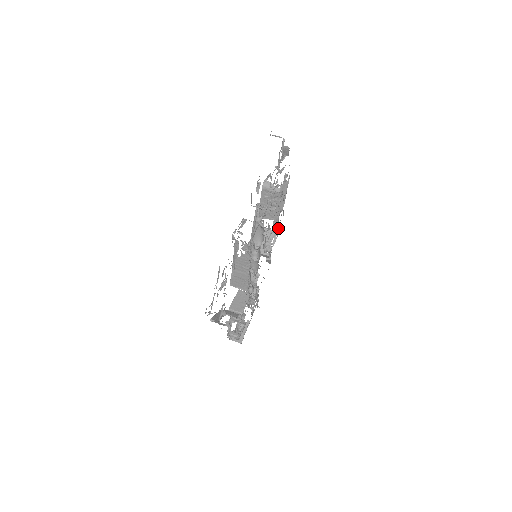
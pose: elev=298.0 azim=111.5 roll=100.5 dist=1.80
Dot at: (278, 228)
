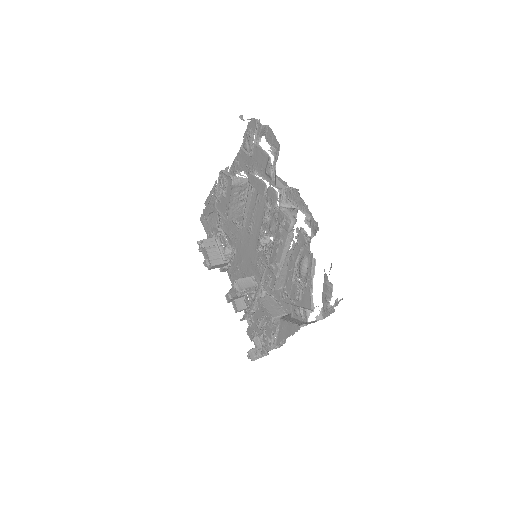
Dot at: (222, 231)
